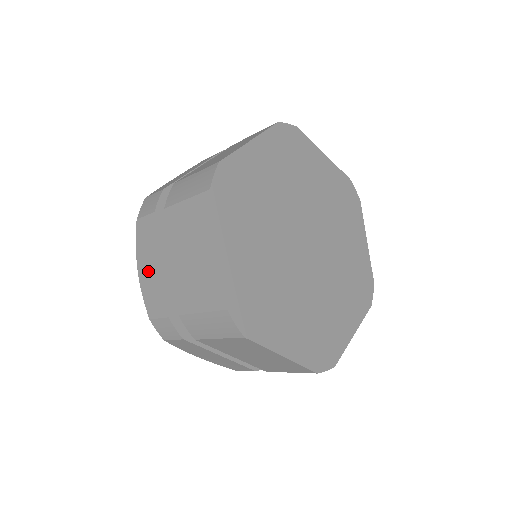
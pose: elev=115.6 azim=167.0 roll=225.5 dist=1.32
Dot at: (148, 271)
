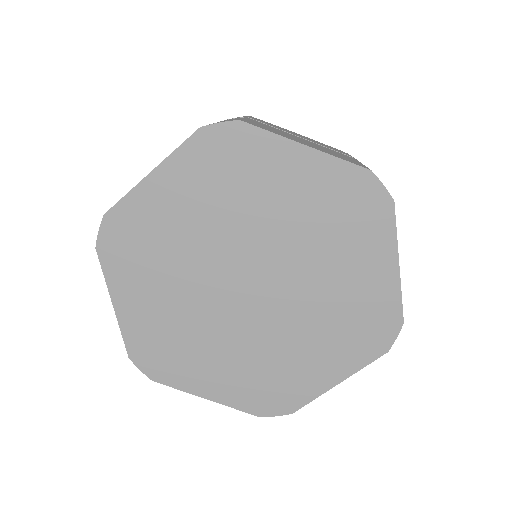
Dot at: occluded
